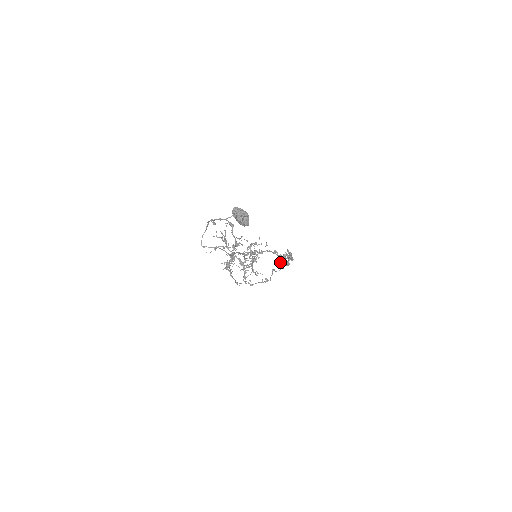
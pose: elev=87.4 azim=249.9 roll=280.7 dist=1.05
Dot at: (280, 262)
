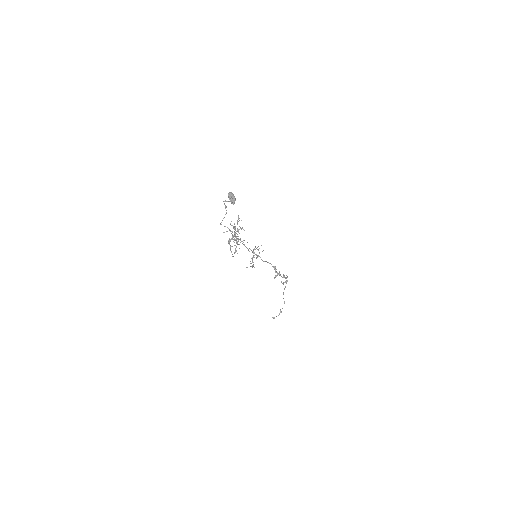
Dot at: (276, 275)
